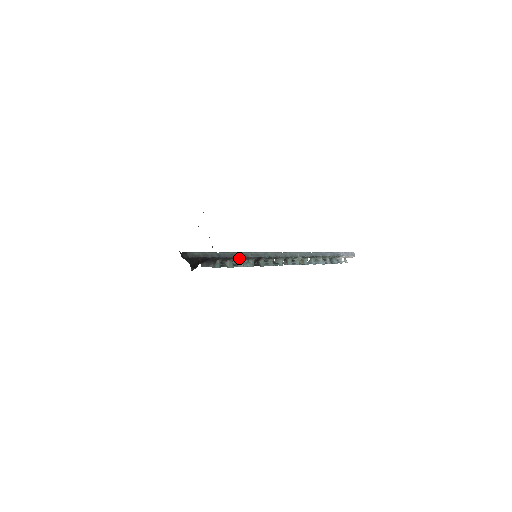
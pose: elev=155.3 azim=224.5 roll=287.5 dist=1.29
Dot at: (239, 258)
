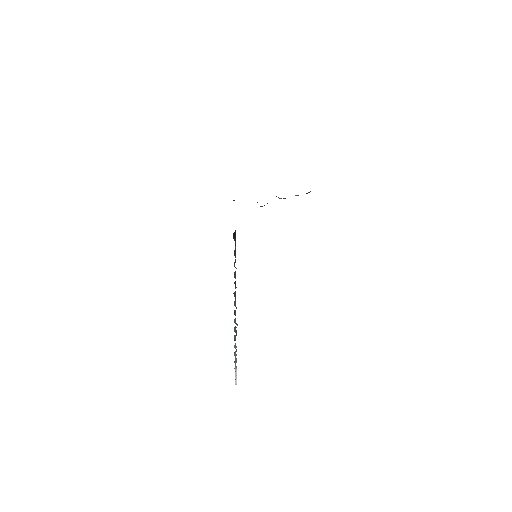
Dot at: occluded
